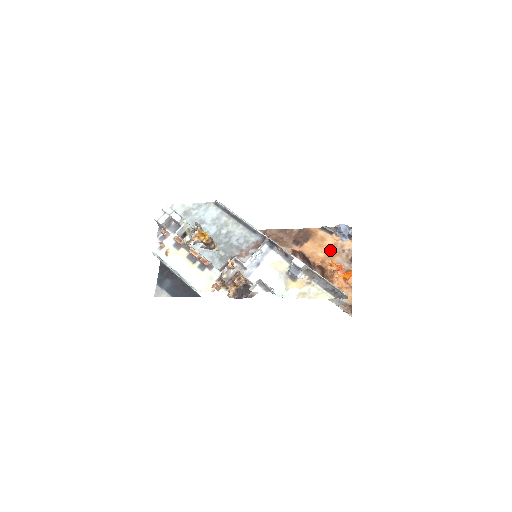
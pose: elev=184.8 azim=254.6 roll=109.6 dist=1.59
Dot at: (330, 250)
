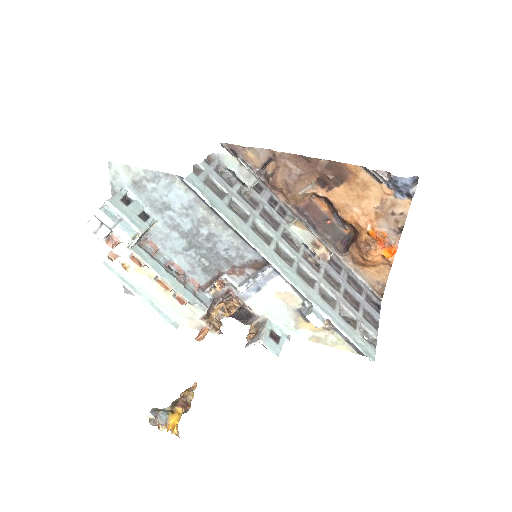
Dot at: (373, 207)
